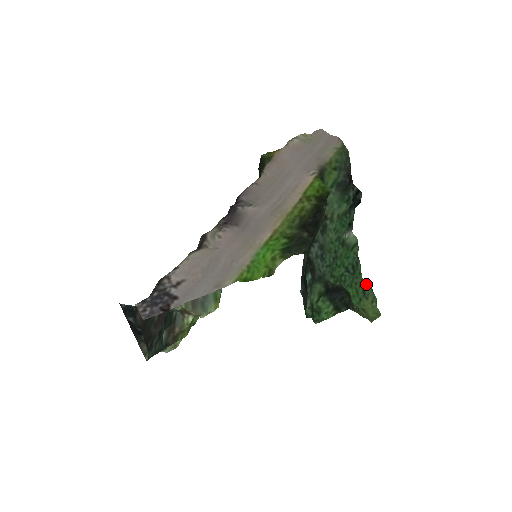
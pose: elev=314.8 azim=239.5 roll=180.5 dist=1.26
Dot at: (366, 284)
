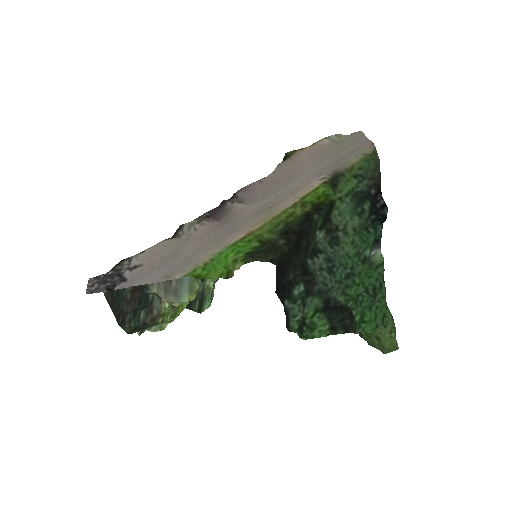
Dot at: (388, 310)
